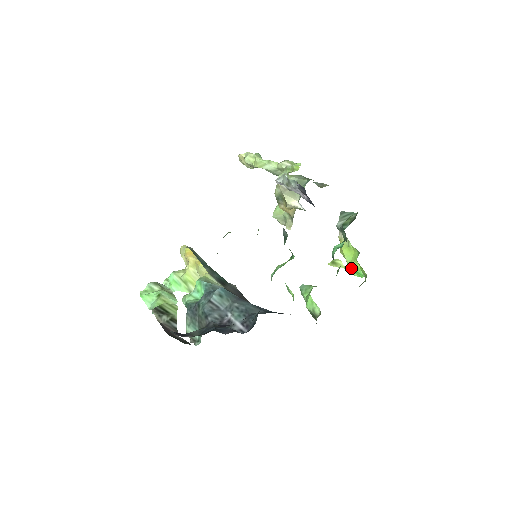
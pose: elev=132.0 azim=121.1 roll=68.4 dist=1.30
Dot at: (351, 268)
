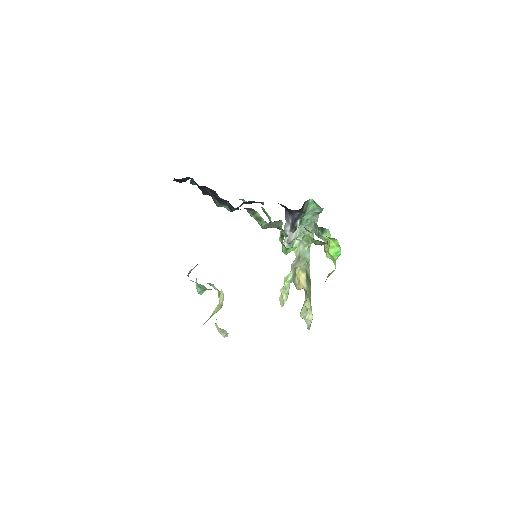
Dot at: (332, 254)
